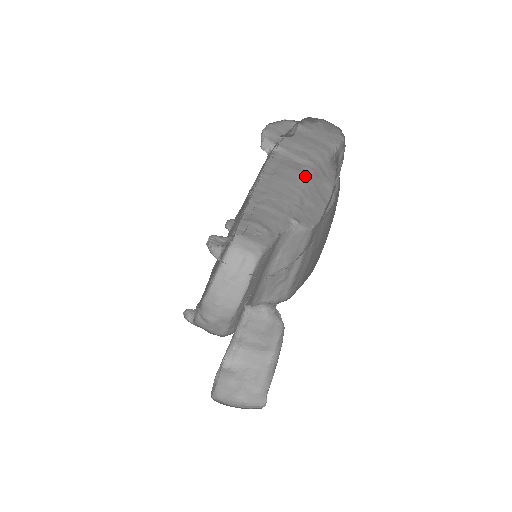
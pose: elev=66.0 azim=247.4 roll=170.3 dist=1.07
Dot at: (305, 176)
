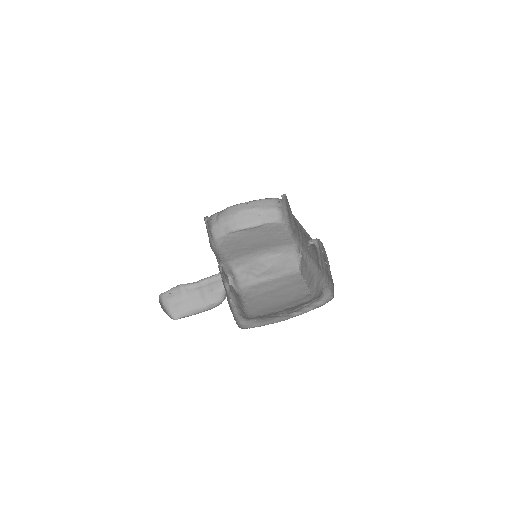
Dot at: occluded
